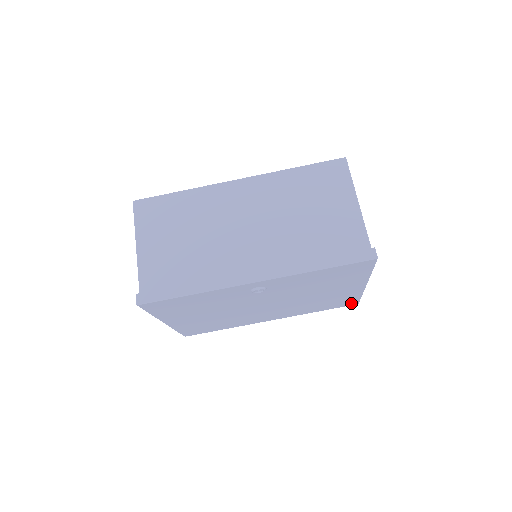
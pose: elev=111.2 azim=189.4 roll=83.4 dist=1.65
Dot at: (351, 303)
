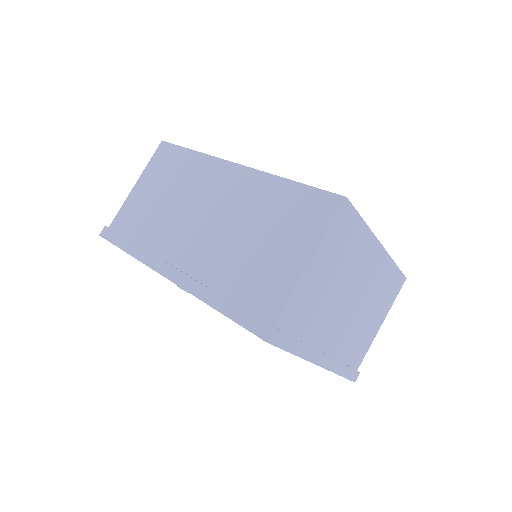
Dot at: occluded
